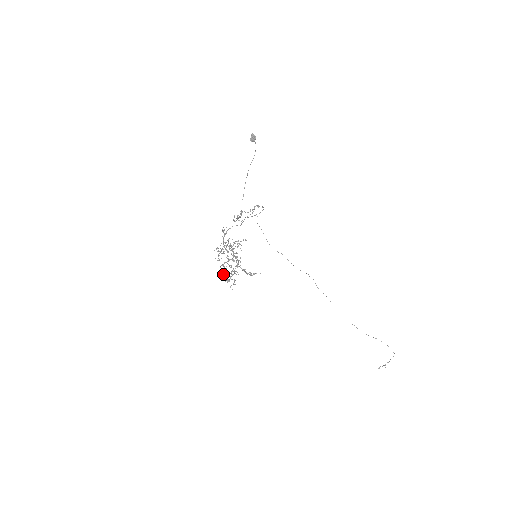
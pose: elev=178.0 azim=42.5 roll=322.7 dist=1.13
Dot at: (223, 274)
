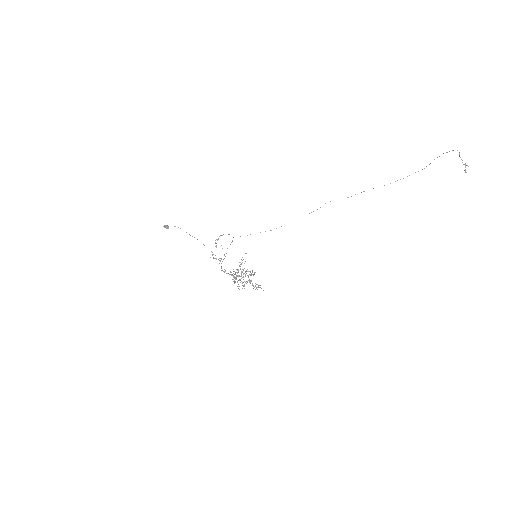
Dot at: occluded
